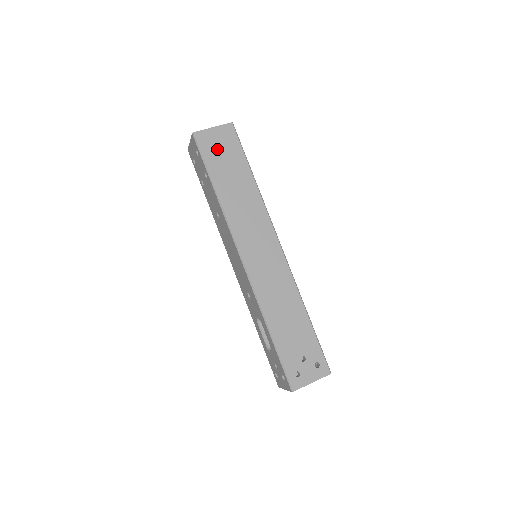
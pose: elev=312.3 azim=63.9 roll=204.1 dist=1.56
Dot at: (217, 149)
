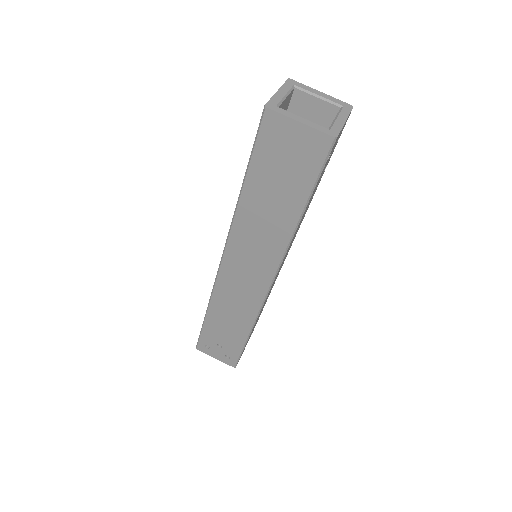
Dot at: (281, 153)
